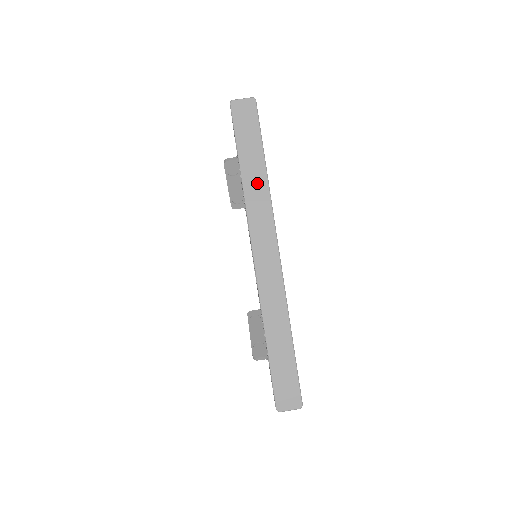
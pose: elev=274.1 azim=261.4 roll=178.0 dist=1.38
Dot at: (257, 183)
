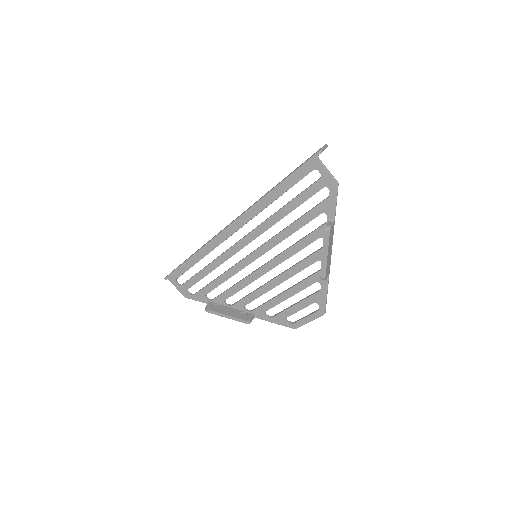
Dot at: occluded
